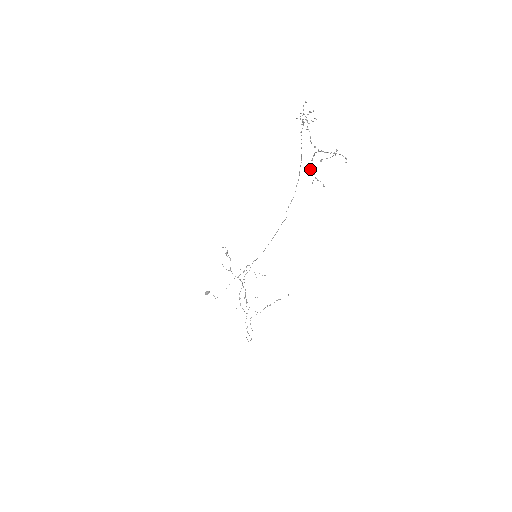
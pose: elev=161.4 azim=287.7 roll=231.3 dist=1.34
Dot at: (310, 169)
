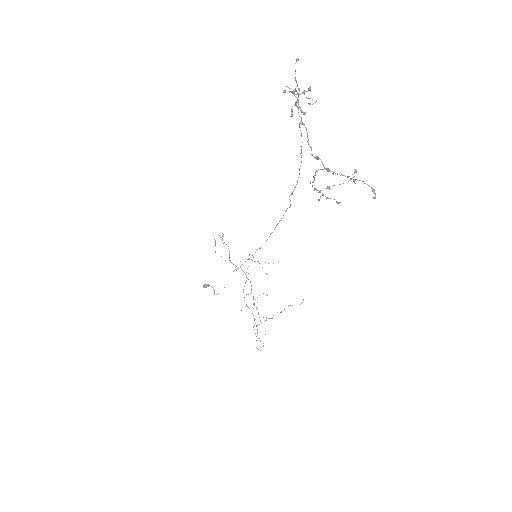
Dot at: occluded
